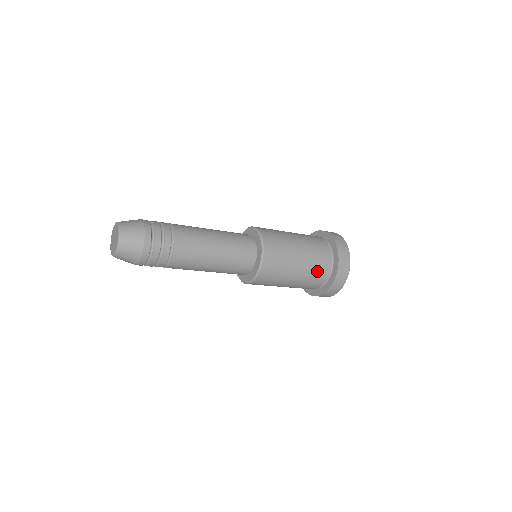
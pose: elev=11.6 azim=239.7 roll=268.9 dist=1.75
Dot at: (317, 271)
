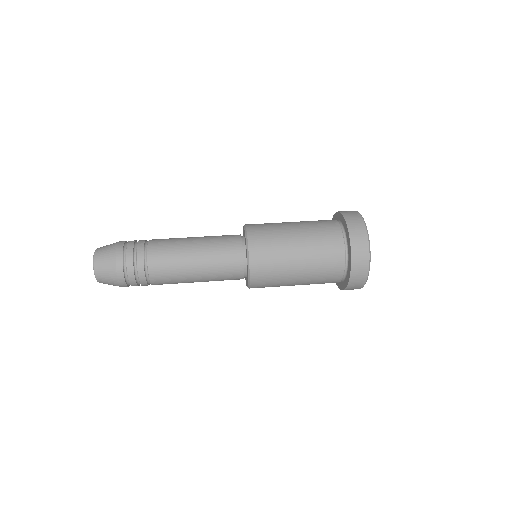
Dot at: (322, 283)
